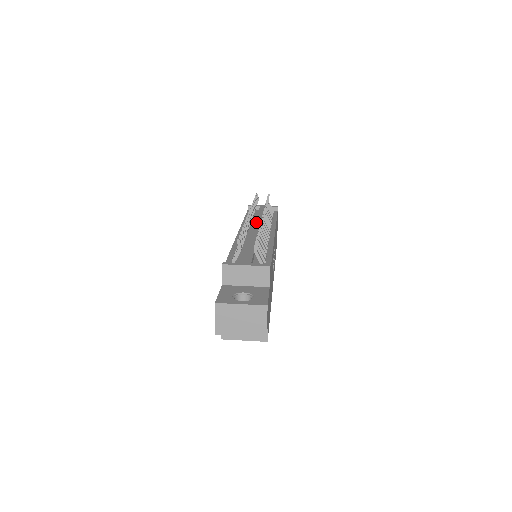
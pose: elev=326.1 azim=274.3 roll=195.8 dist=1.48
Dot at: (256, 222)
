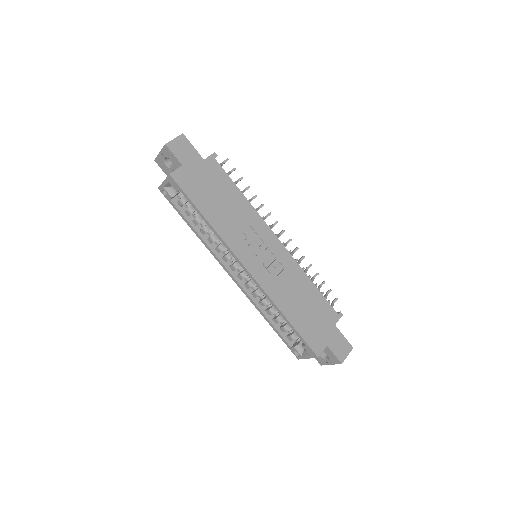
Dot at: occluded
